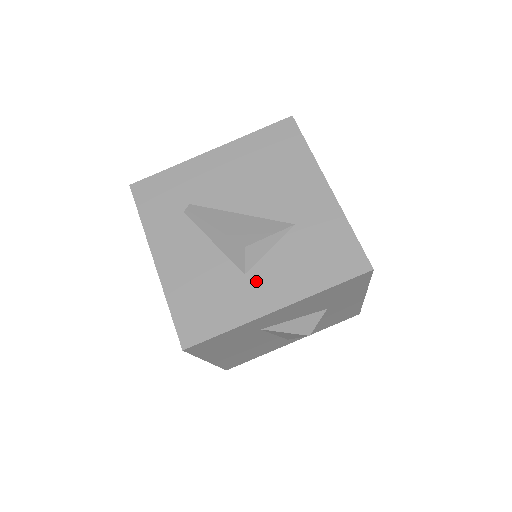
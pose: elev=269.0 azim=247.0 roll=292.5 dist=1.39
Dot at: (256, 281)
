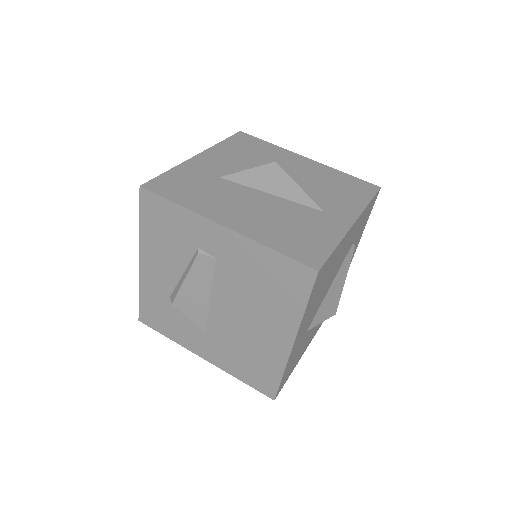
Dot at: occluded
